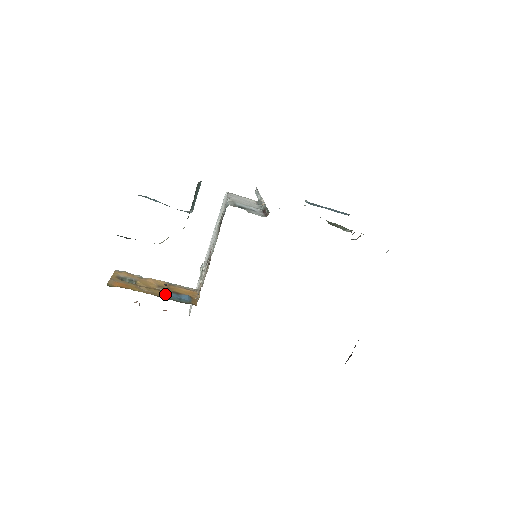
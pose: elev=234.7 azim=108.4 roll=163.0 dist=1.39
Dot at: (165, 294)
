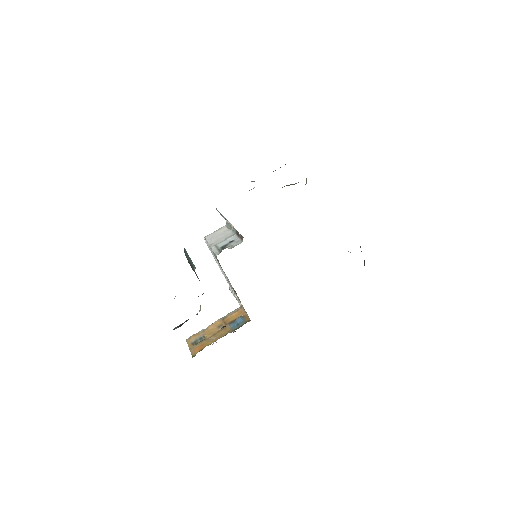
Dot at: (227, 330)
